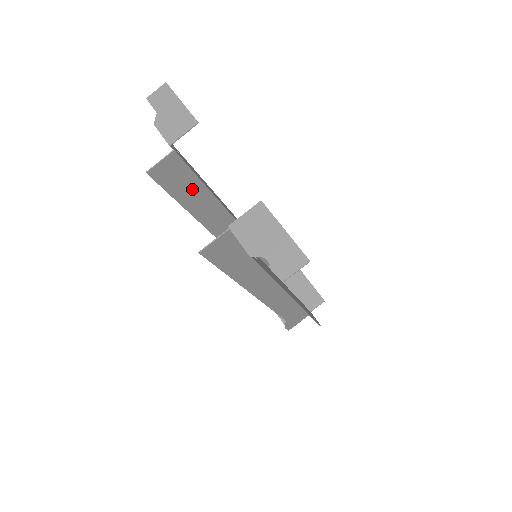
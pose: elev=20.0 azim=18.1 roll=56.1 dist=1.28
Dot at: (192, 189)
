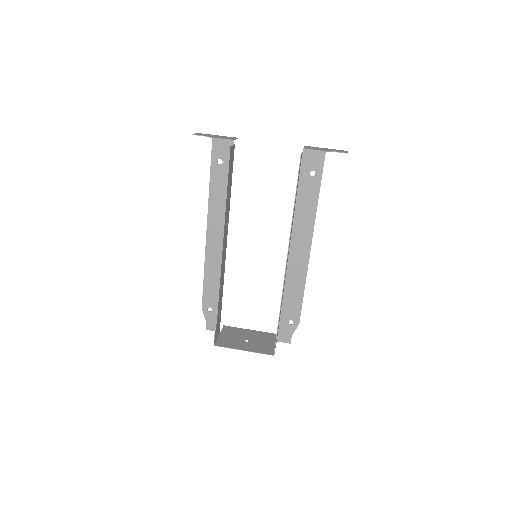
Dot at: (230, 185)
